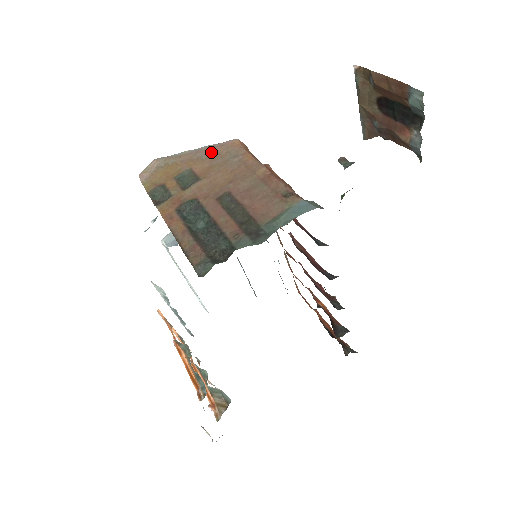
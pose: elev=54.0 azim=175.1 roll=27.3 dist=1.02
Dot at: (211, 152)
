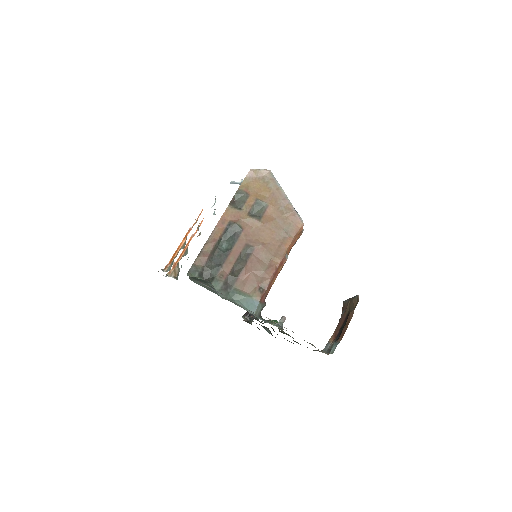
Dot at: (287, 211)
